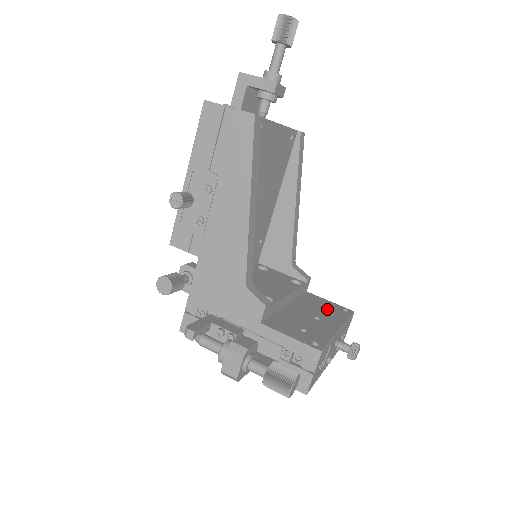
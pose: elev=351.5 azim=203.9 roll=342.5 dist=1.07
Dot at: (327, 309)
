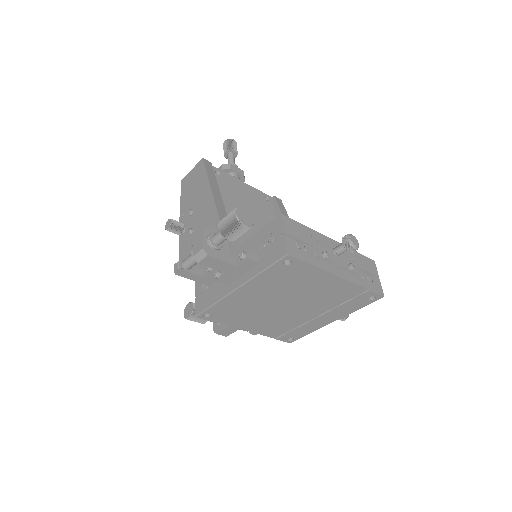
Dot at: occluded
